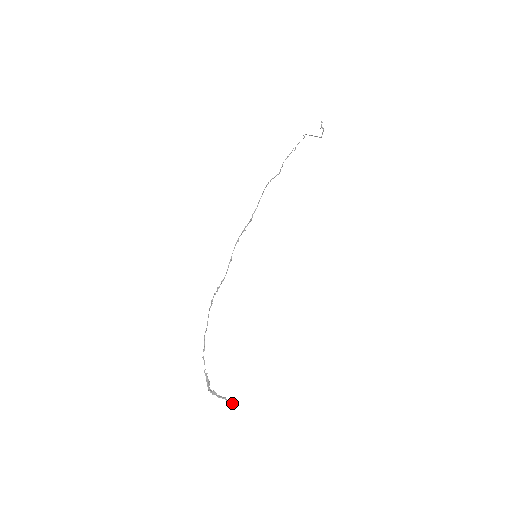
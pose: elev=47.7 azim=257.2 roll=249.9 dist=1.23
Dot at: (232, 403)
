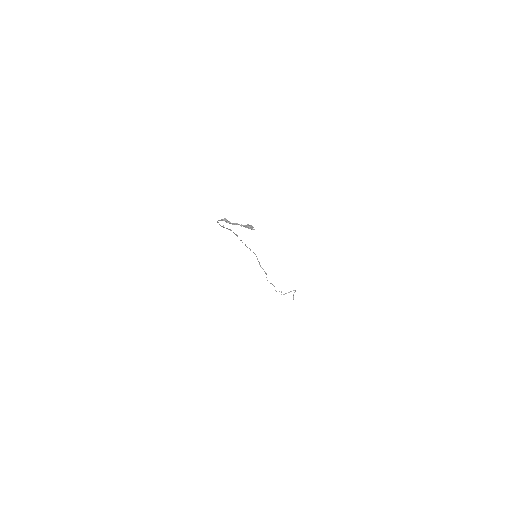
Dot at: (248, 226)
